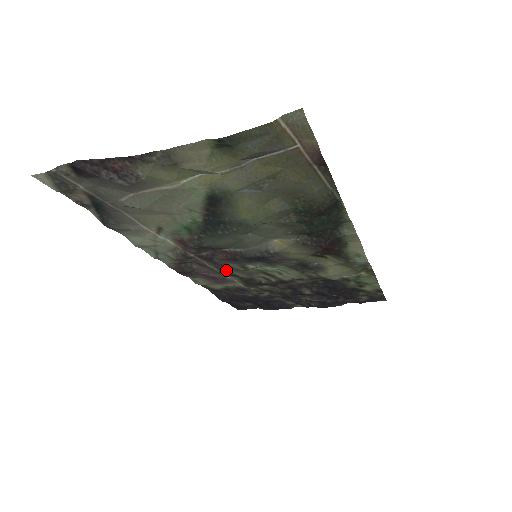
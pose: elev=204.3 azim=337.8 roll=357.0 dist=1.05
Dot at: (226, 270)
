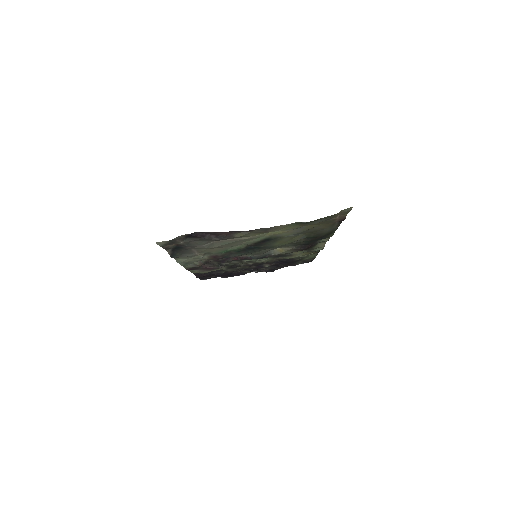
Dot at: (223, 264)
